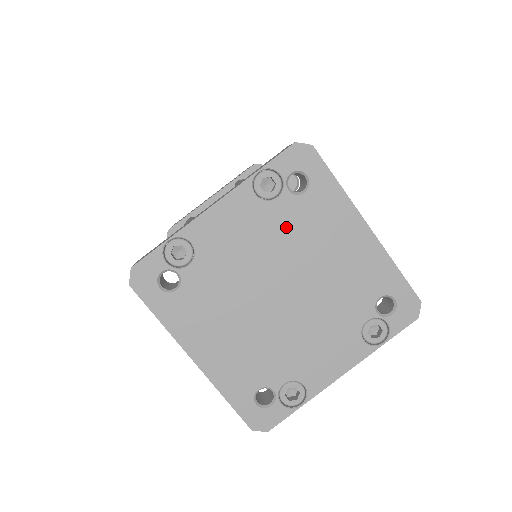
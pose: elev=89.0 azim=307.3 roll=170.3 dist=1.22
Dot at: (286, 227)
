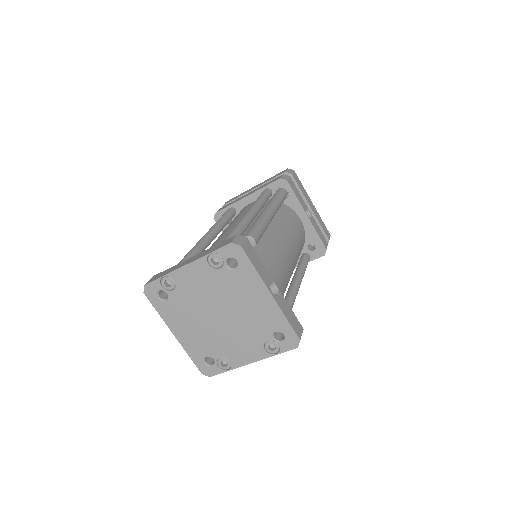
Dot at: (224, 284)
